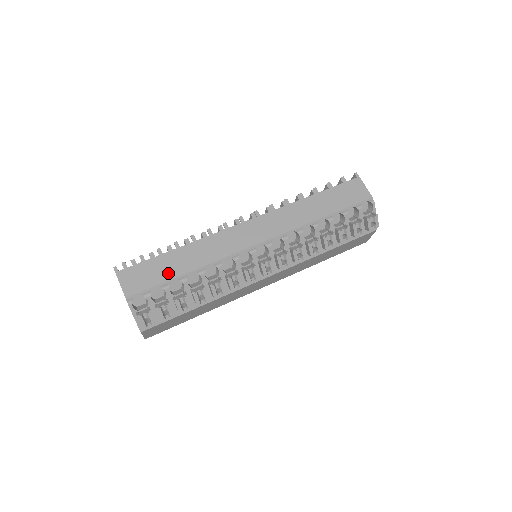
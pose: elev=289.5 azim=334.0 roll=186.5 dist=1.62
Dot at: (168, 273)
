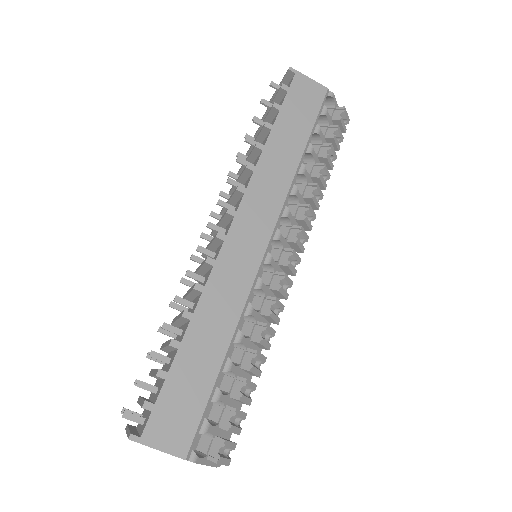
Dot at: (204, 377)
